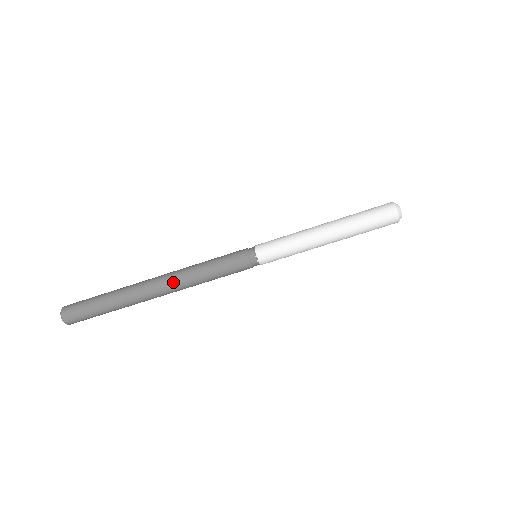
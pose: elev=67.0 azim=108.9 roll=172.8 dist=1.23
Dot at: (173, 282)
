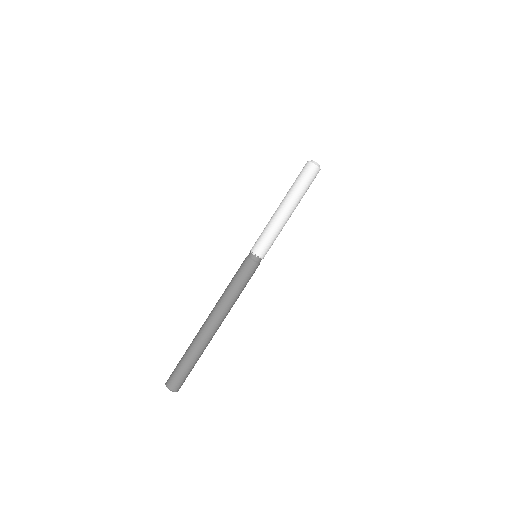
Dot at: (221, 312)
